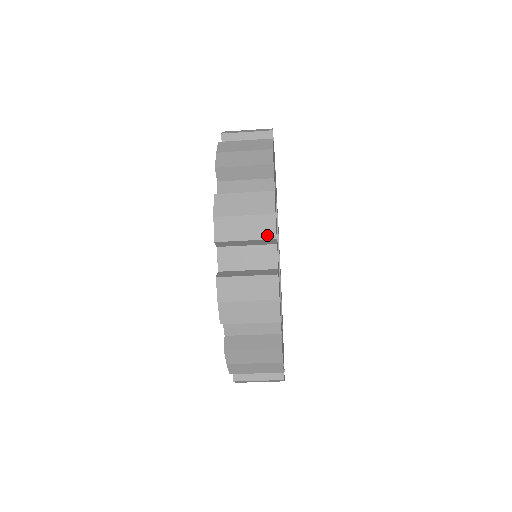
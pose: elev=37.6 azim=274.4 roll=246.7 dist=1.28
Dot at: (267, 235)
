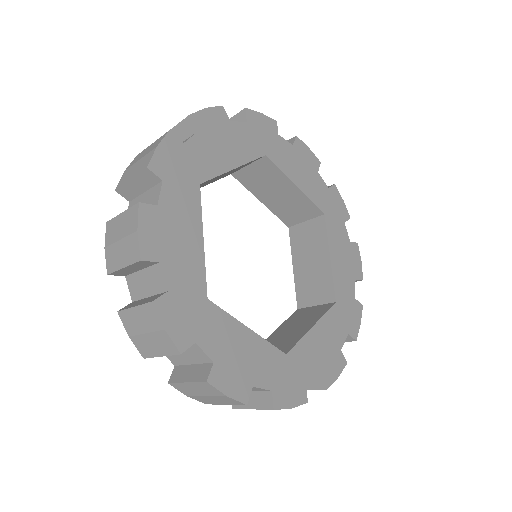
Dot at: (143, 168)
